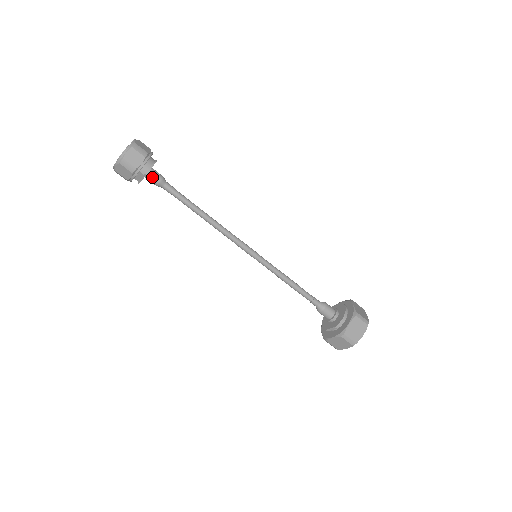
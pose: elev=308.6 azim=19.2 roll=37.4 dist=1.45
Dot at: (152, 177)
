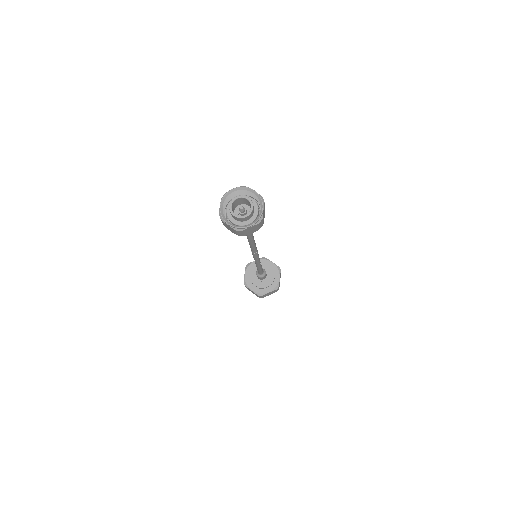
Dot at: occluded
